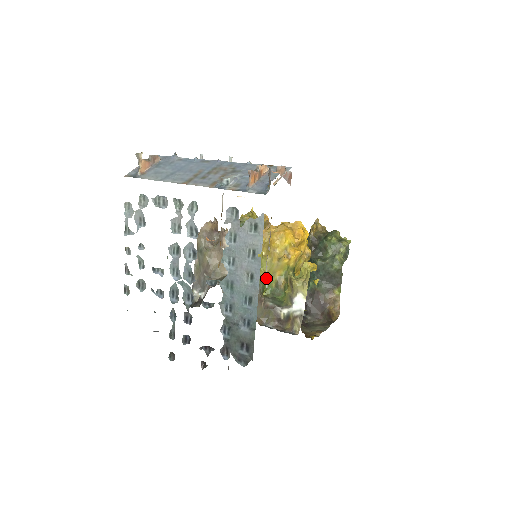
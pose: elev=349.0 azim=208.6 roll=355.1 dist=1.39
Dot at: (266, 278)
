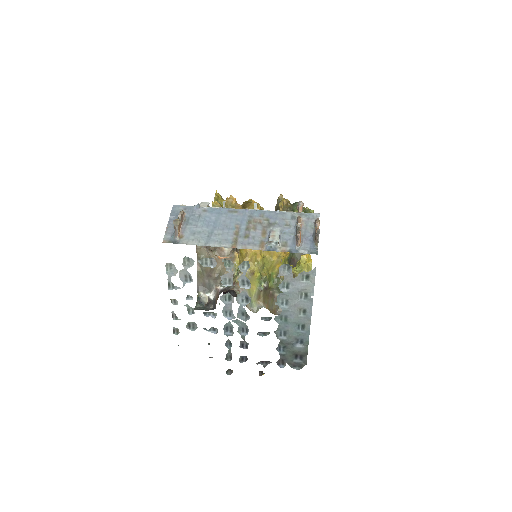
Dot at: (268, 273)
